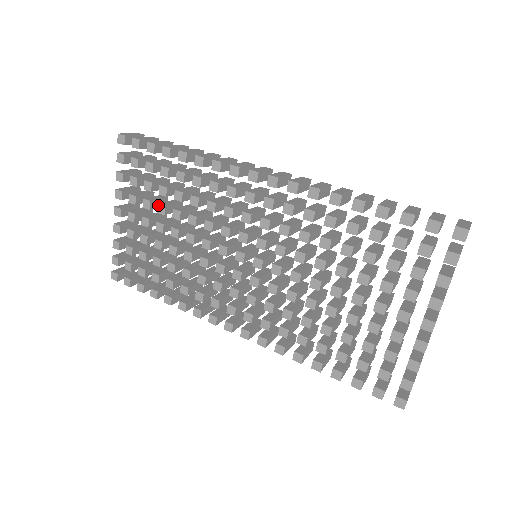
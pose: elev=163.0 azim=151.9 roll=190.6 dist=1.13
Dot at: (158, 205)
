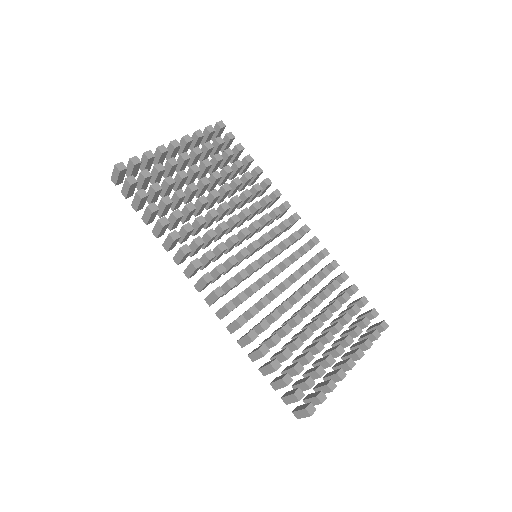
Dot at: (217, 171)
